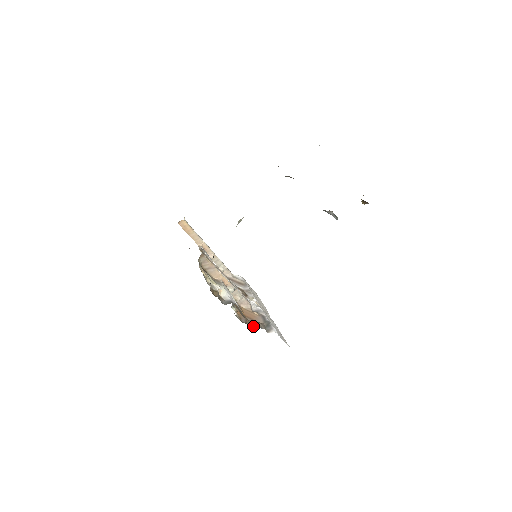
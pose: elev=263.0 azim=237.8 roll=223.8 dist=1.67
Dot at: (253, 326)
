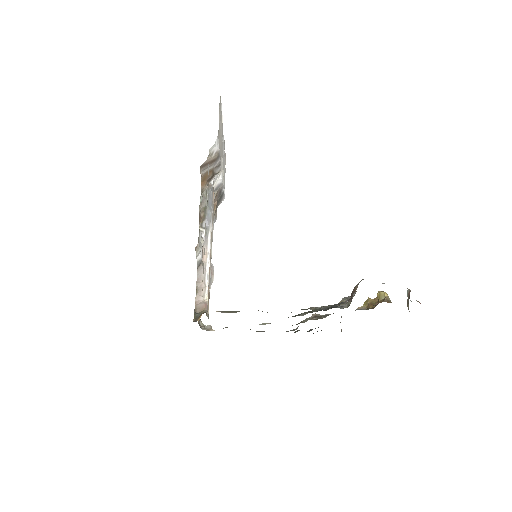
Dot at: occluded
